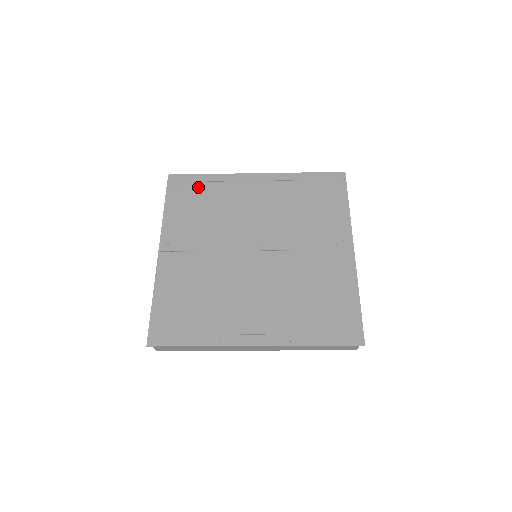
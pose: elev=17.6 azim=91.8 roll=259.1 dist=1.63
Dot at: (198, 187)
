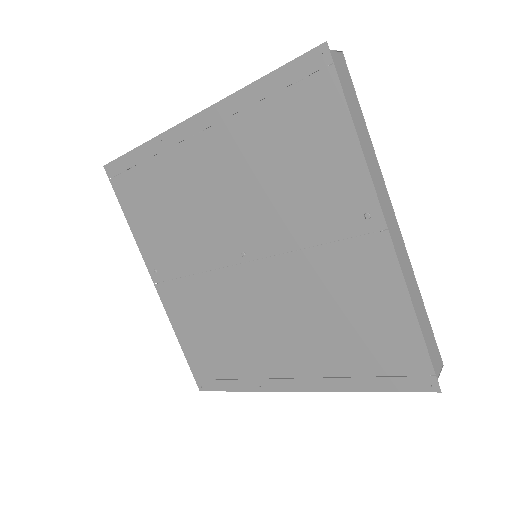
Dot at: (140, 175)
